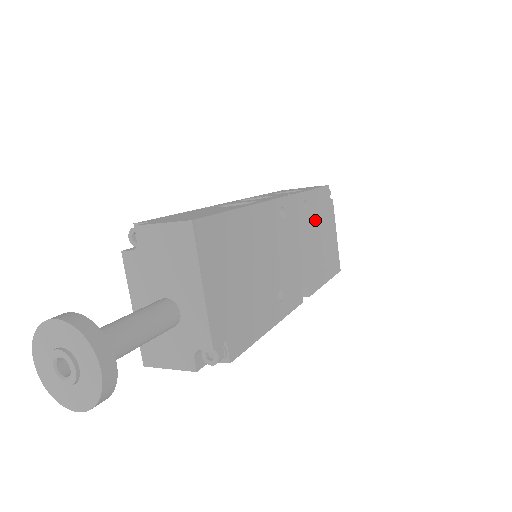
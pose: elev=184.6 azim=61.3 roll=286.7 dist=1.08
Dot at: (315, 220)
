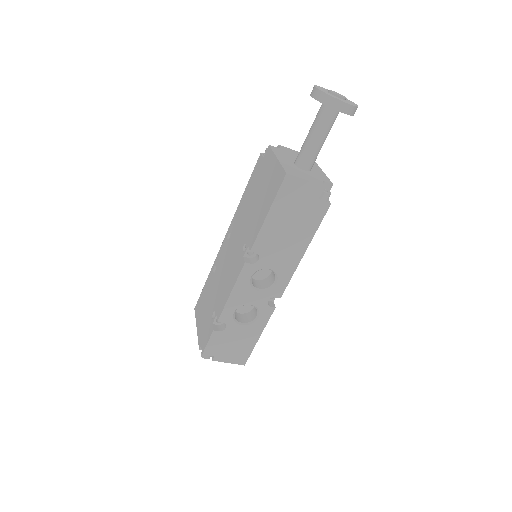
Dot at: occluded
